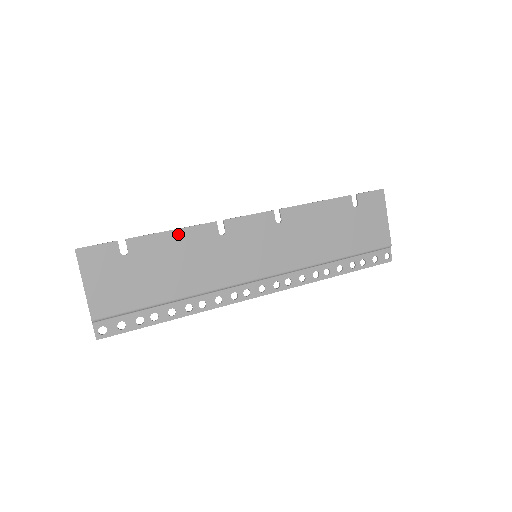
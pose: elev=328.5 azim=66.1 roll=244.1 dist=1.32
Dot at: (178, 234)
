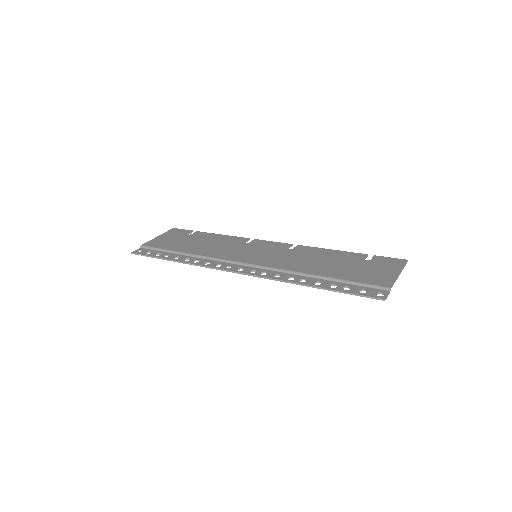
Dot at: (223, 236)
